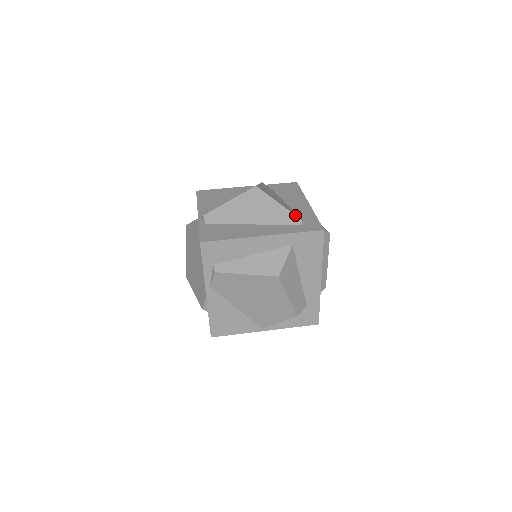
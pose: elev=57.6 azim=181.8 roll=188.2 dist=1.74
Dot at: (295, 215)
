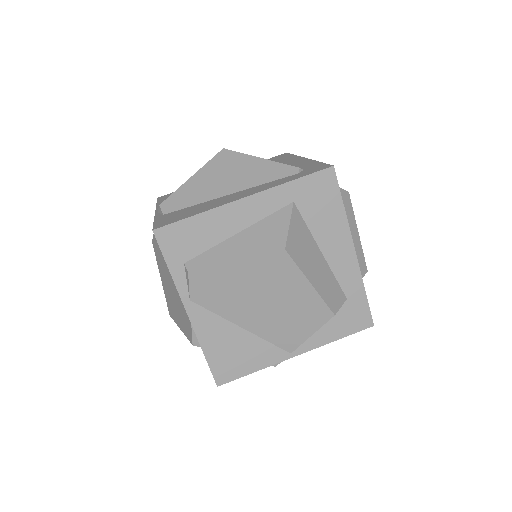
Dot at: occluded
